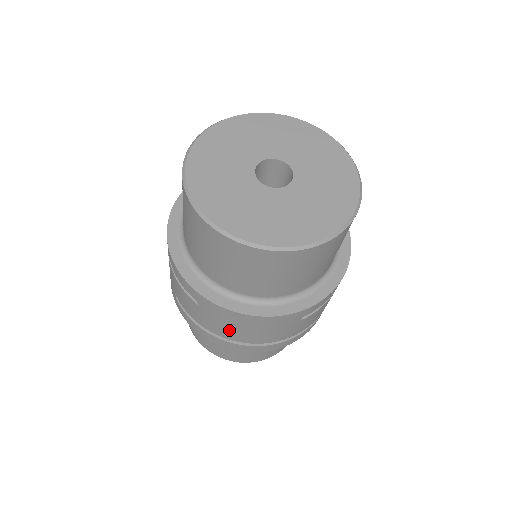
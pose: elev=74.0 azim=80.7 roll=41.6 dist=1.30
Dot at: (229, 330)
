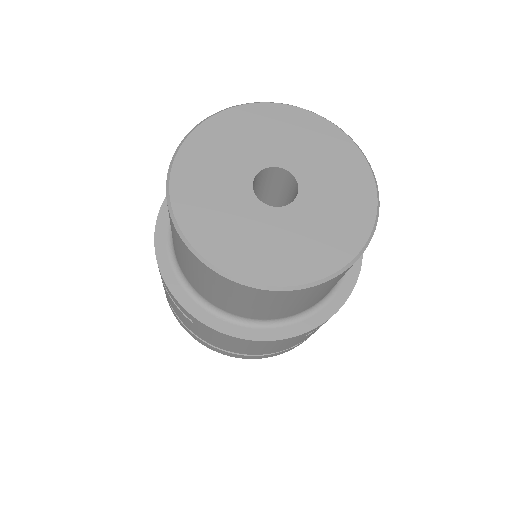
Dot at: (228, 346)
